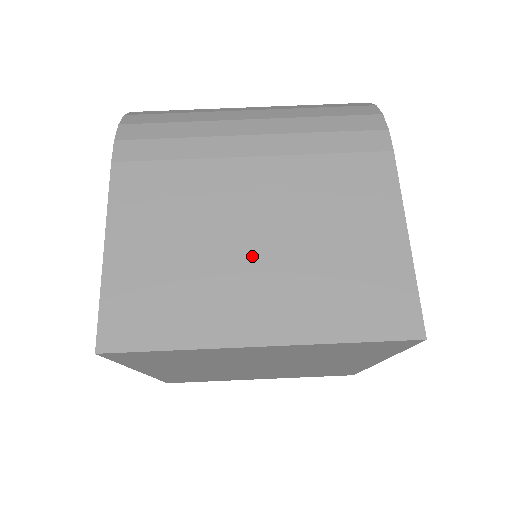
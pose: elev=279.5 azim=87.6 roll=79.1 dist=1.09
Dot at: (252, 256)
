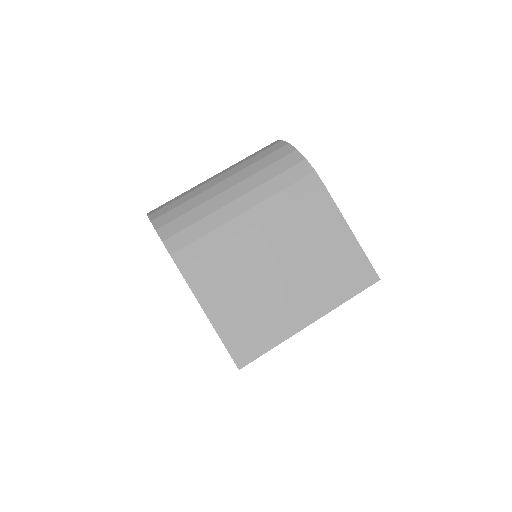
Dot at: (284, 283)
